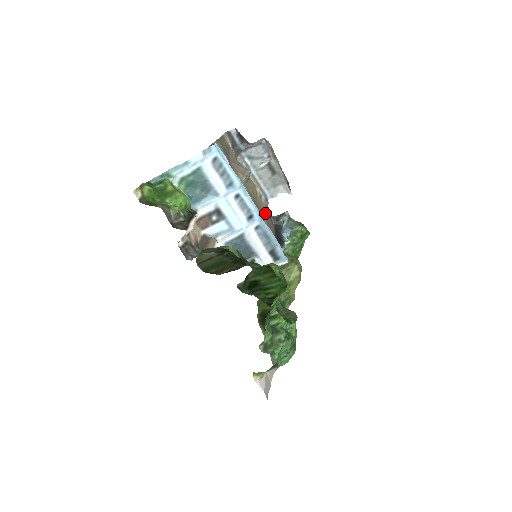
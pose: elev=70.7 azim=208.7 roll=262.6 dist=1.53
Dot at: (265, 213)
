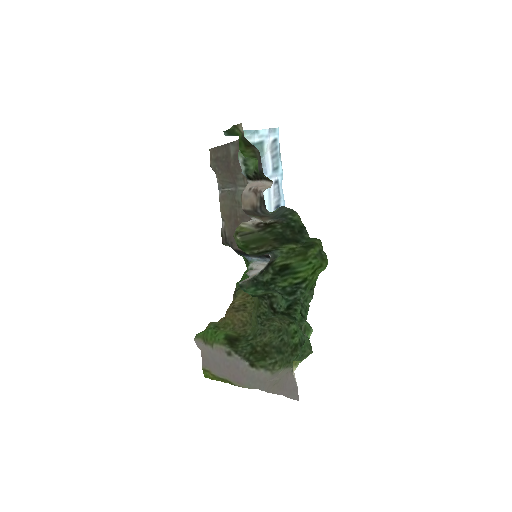
Dot at: (232, 233)
